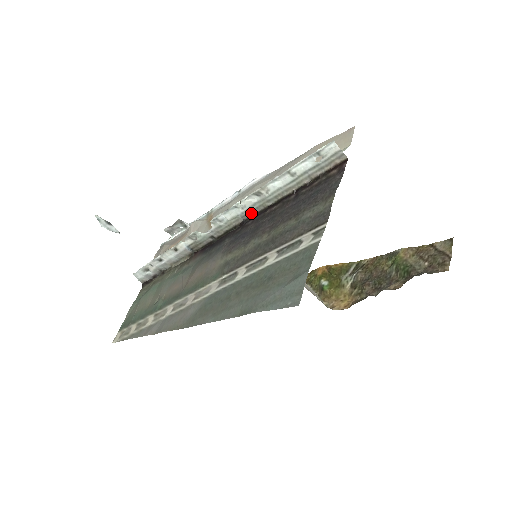
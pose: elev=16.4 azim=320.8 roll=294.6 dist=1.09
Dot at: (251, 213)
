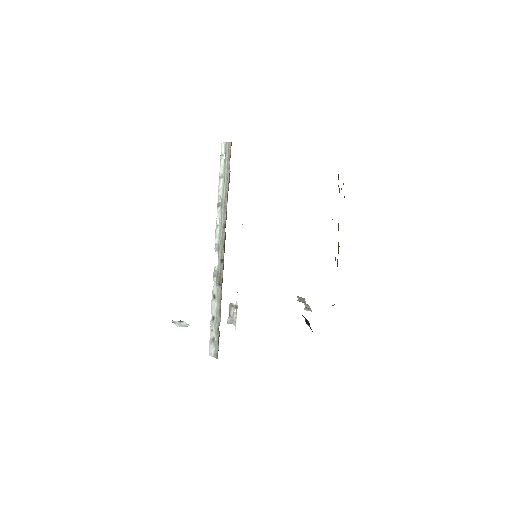
Dot at: (225, 220)
